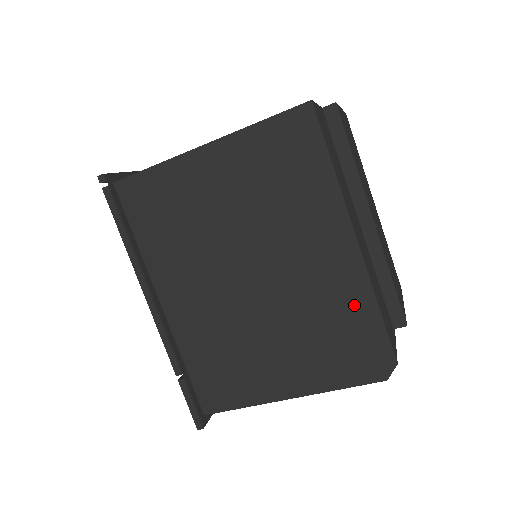
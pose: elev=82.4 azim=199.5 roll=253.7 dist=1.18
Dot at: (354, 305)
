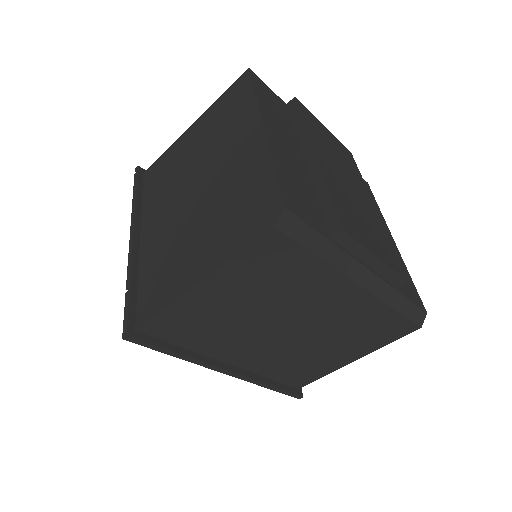
Dot at: (256, 174)
